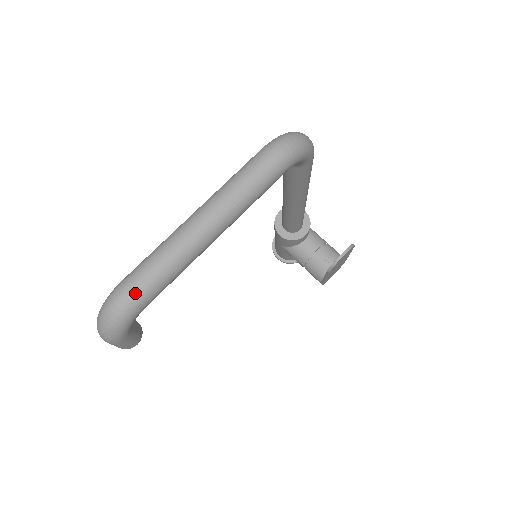
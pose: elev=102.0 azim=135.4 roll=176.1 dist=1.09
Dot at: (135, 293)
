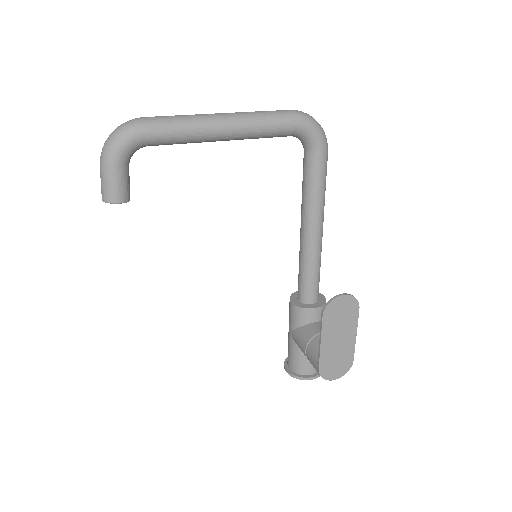
Dot at: (147, 119)
